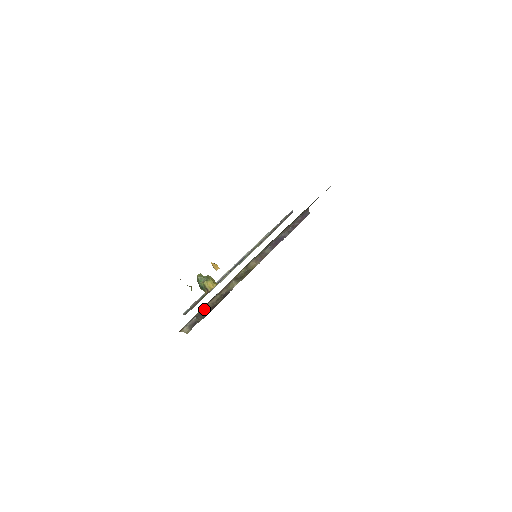
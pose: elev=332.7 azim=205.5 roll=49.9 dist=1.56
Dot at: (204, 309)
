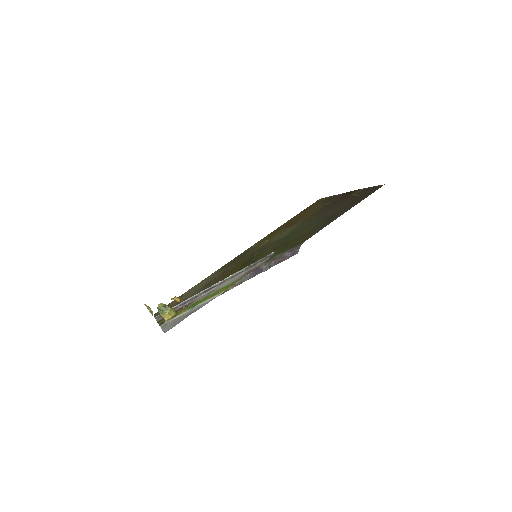
Dot at: occluded
